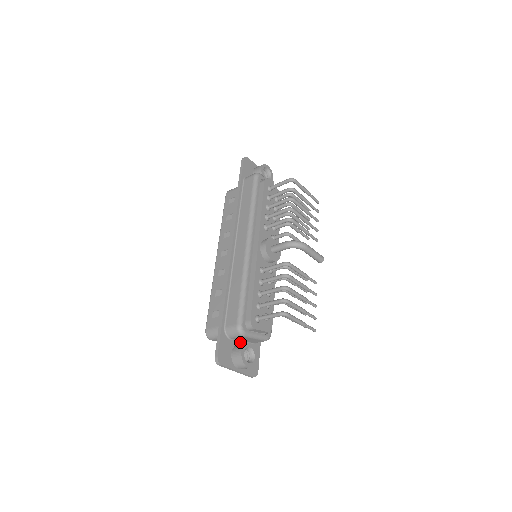
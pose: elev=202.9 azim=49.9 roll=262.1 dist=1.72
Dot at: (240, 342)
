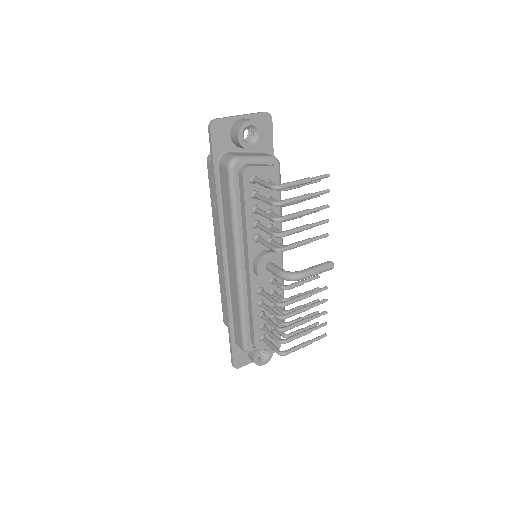
Dot at: occluded
